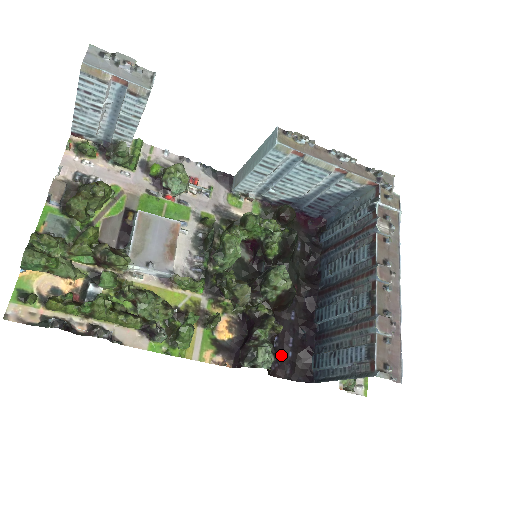
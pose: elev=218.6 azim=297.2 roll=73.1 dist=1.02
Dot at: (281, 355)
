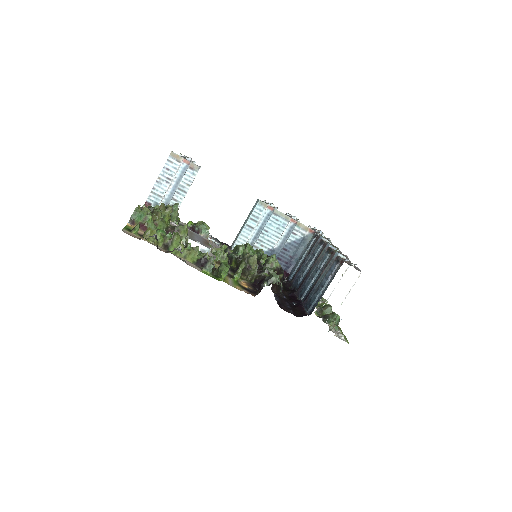
Dot at: (284, 305)
